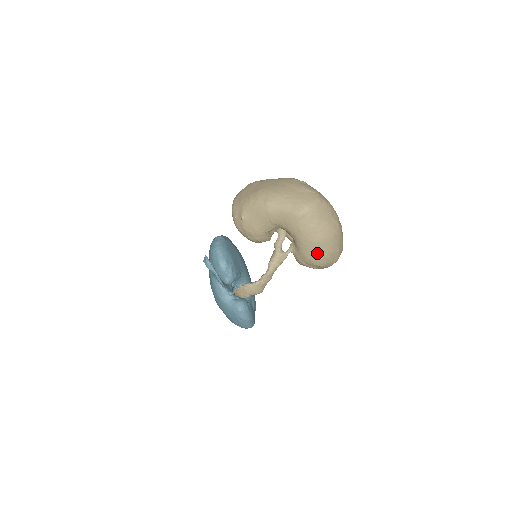
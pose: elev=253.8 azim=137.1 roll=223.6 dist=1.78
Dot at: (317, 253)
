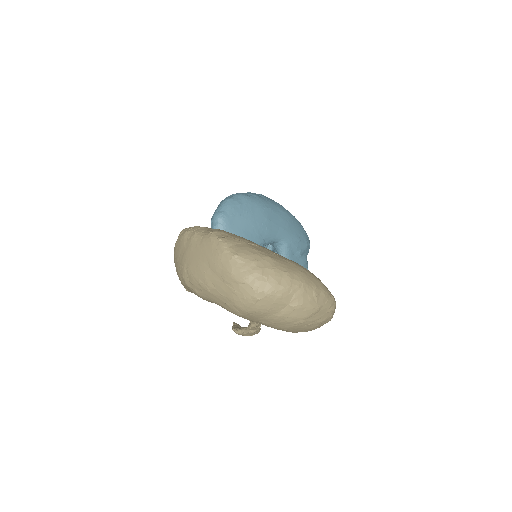
Dot at: occluded
